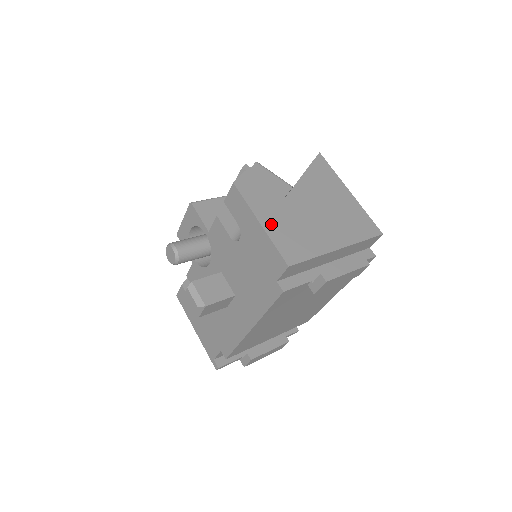
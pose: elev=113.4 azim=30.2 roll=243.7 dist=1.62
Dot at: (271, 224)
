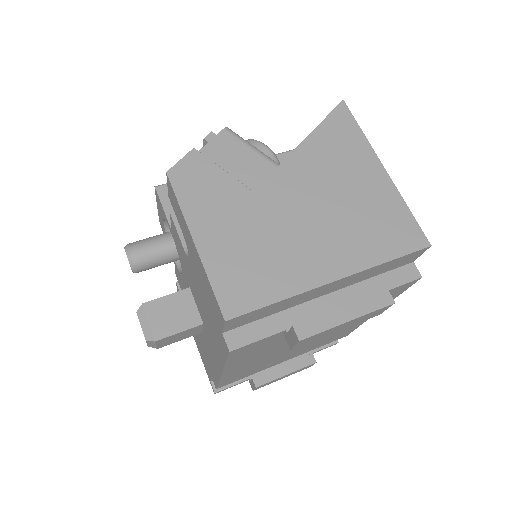
Dot at: (214, 242)
